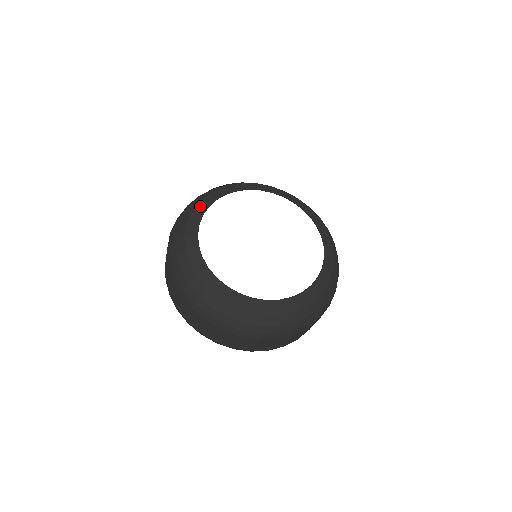
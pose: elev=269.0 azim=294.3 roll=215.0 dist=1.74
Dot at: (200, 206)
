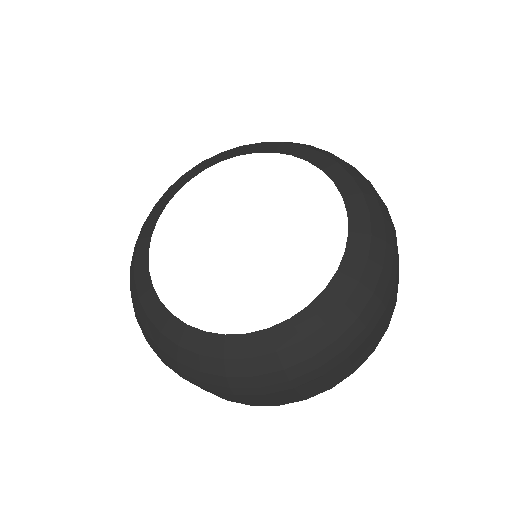
Dot at: (141, 245)
